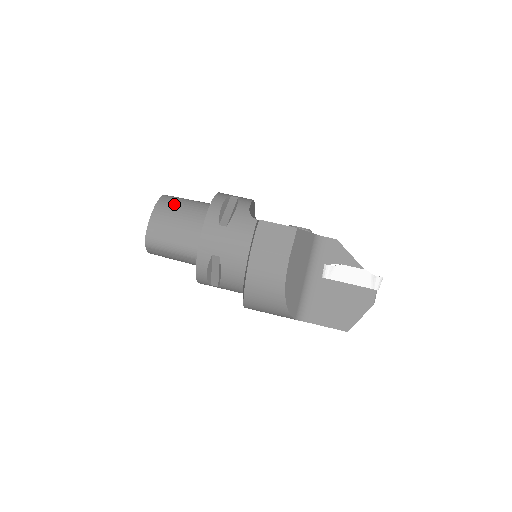
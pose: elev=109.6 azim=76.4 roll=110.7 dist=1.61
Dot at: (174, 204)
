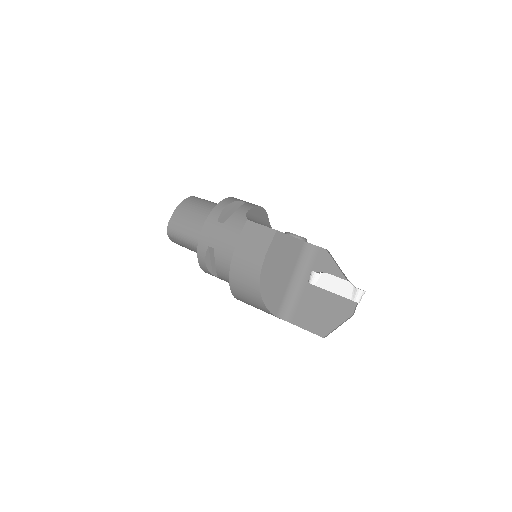
Dot at: (195, 203)
